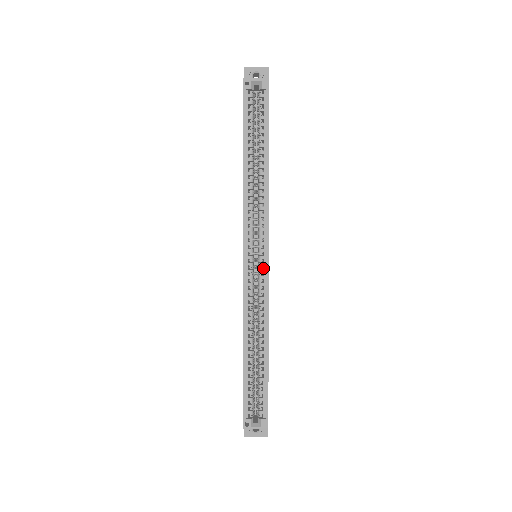
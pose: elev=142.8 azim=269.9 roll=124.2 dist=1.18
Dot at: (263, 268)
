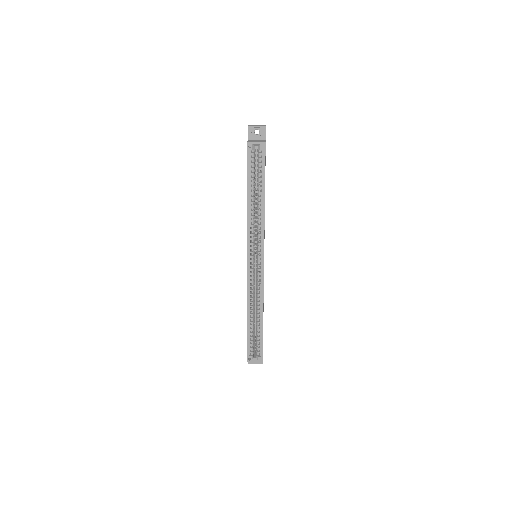
Dot at: occluded
